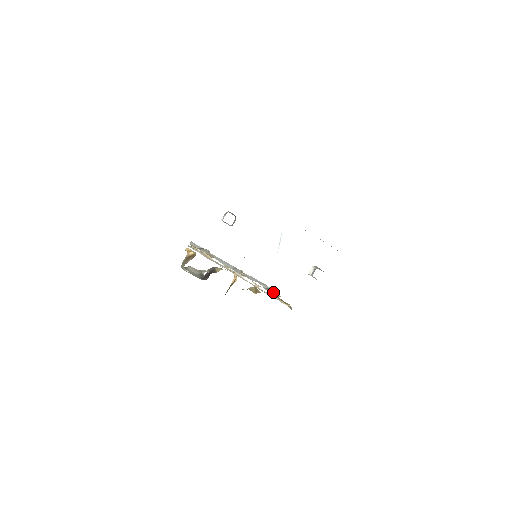
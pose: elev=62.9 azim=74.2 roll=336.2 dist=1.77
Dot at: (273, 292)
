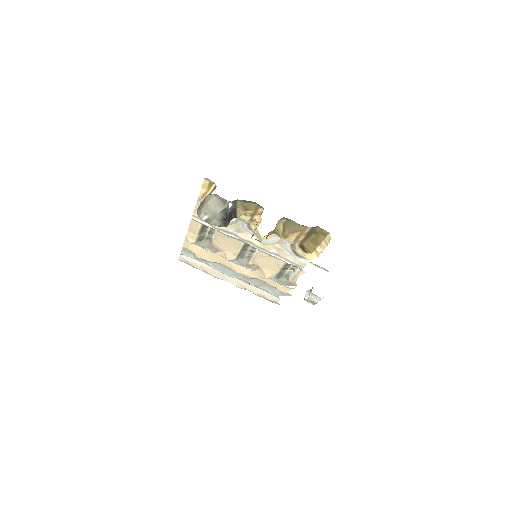
Dot at: (286, 281)
